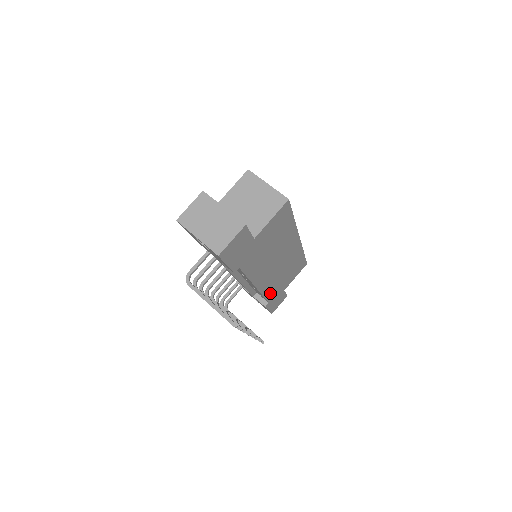
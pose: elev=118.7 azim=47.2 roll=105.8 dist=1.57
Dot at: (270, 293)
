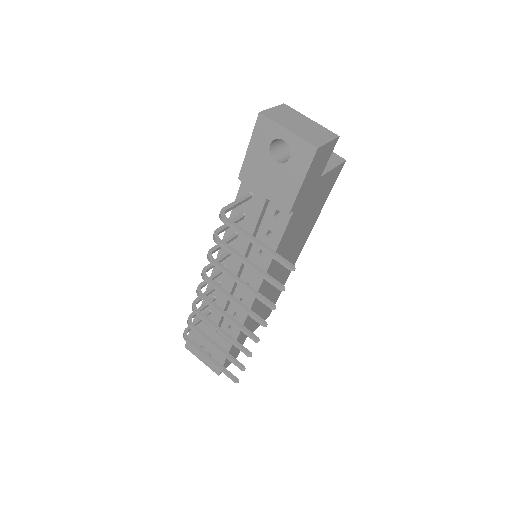
Dot at: (247, 322)
